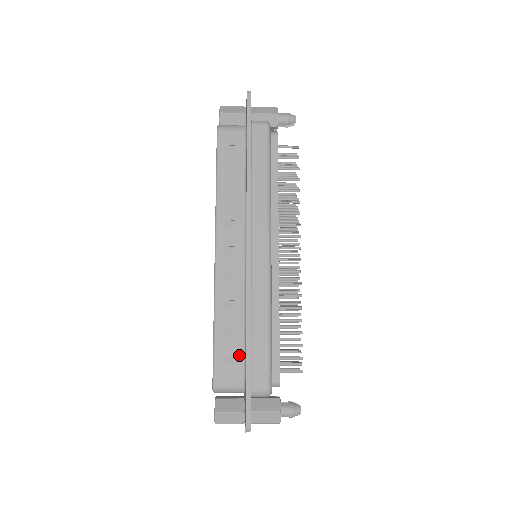
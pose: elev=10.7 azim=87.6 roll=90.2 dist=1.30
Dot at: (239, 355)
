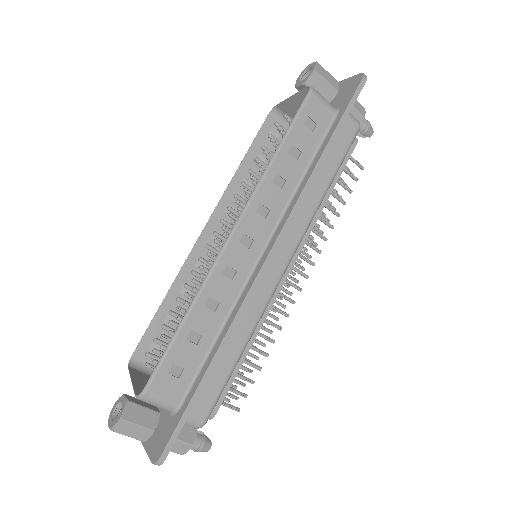
Dot at: (192, 369)
